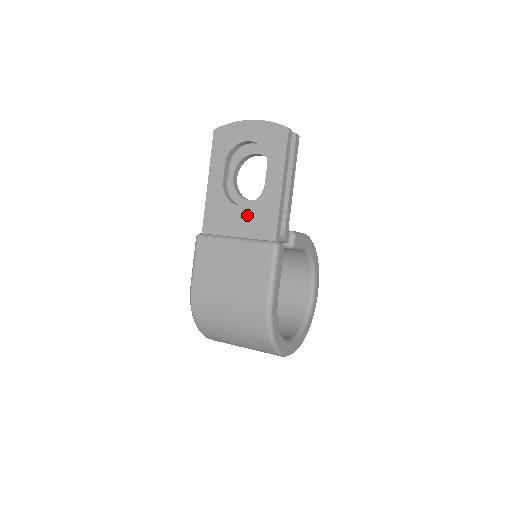
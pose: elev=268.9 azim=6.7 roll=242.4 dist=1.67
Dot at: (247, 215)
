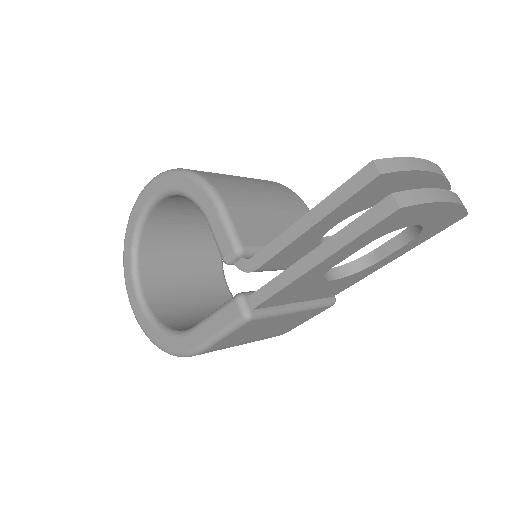
Dot at: (329, 286)
